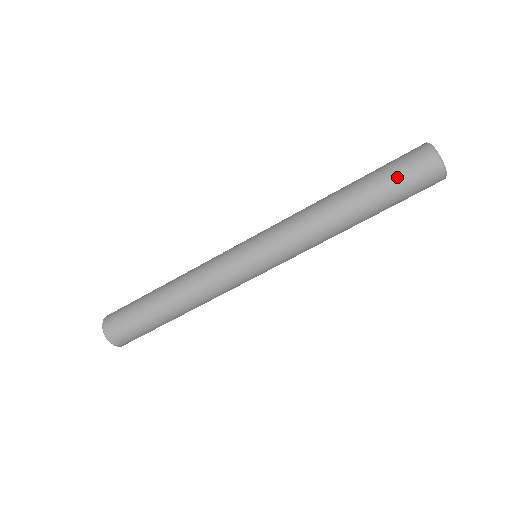
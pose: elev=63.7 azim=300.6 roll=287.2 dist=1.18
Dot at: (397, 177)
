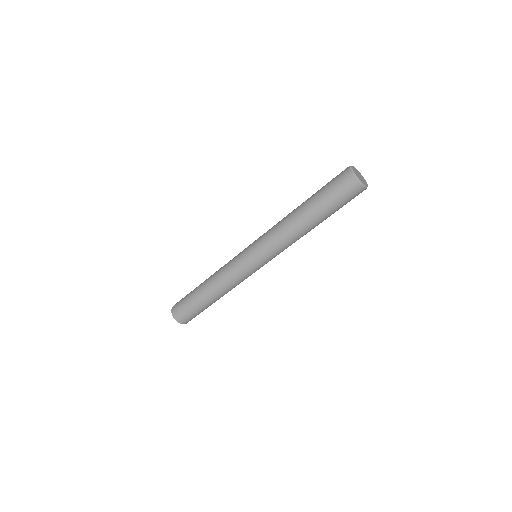
Dot at: (339, 204)
